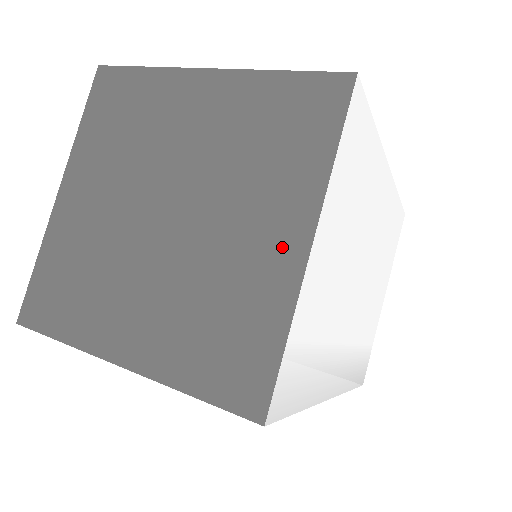
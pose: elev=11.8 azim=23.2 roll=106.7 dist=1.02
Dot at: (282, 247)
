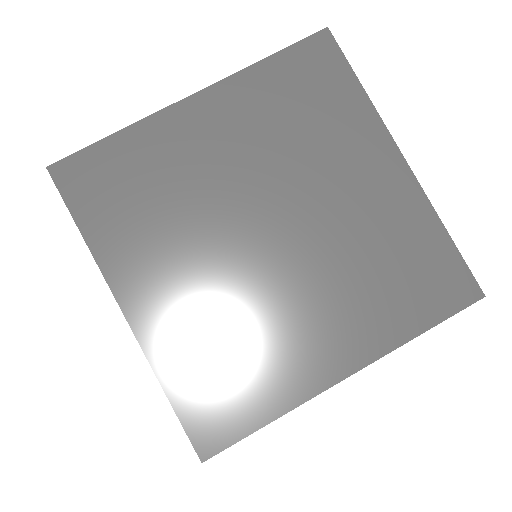
Dot at: (327, 357)
